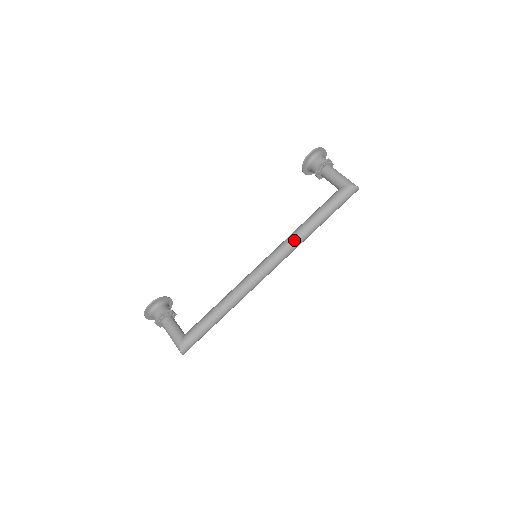
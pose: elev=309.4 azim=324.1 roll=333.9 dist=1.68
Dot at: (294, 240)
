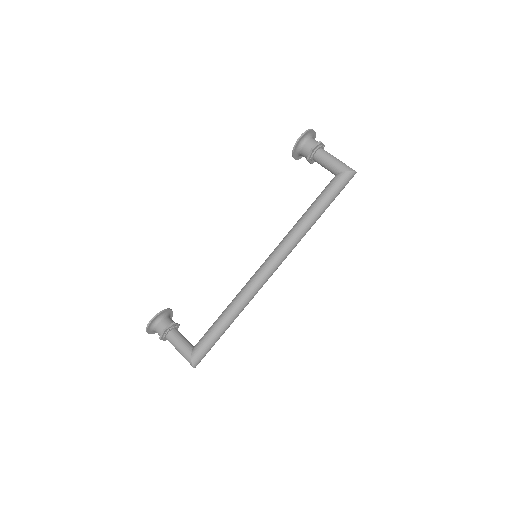
Dot at: (295, 236)
